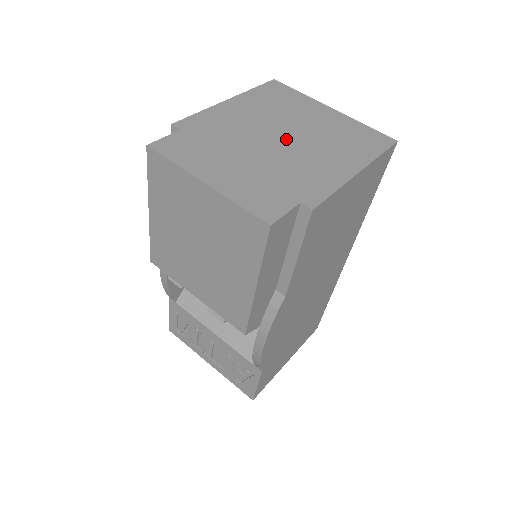
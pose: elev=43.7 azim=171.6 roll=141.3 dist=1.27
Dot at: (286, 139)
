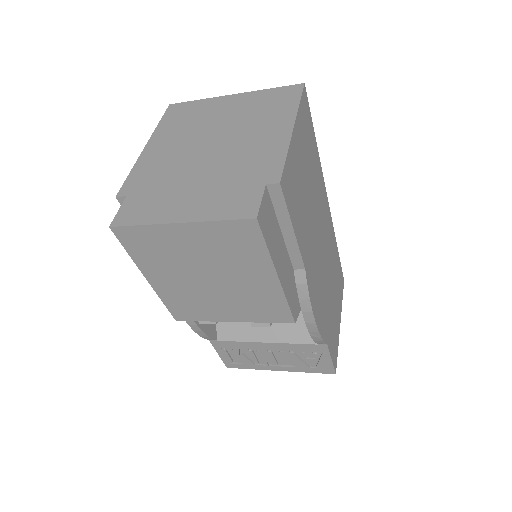
Dot at: (216, 144)
